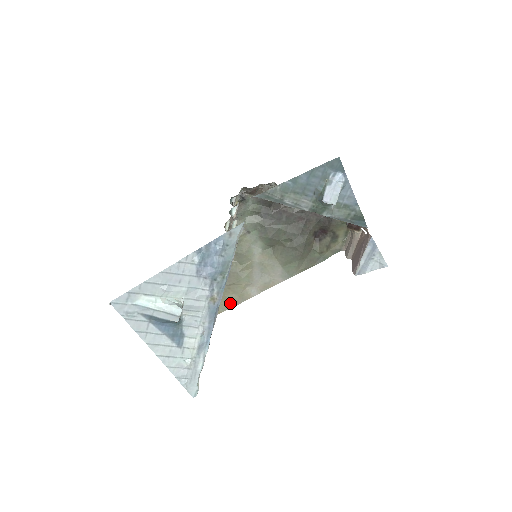
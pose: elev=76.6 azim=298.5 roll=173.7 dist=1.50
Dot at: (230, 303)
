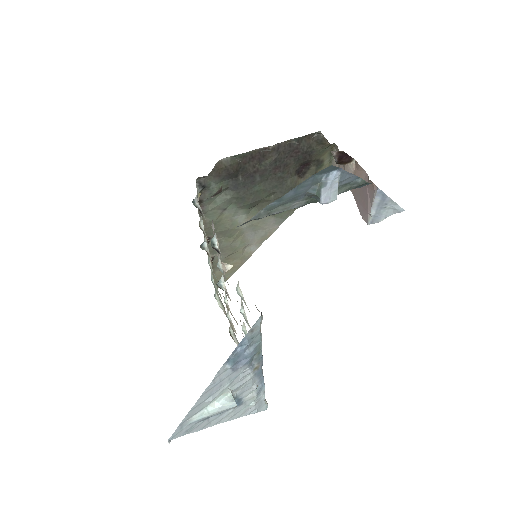
Dot at: (234, 268)
